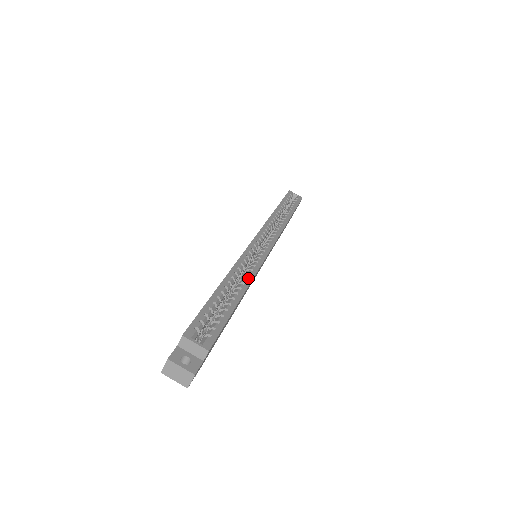
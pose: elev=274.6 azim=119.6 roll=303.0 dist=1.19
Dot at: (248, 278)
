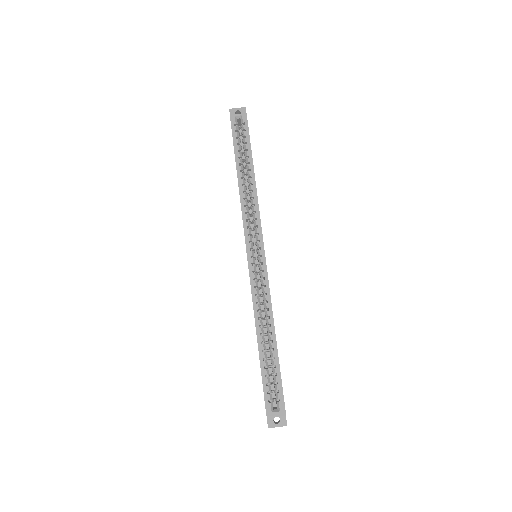
Dot at: (269, 315)
